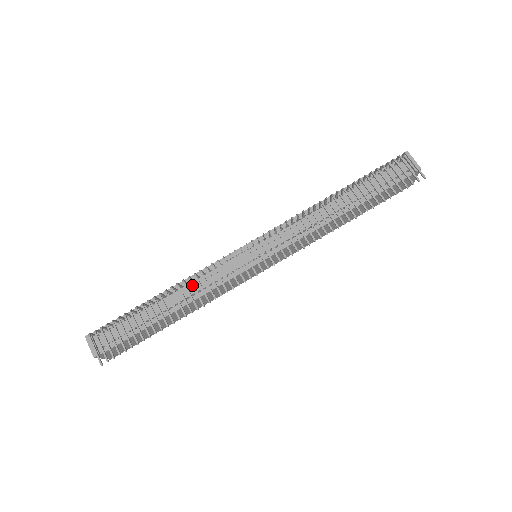
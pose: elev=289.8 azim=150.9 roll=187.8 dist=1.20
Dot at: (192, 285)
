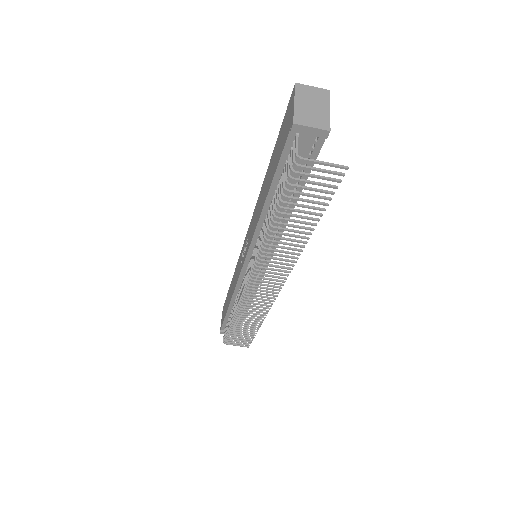
Dot at: occluded
